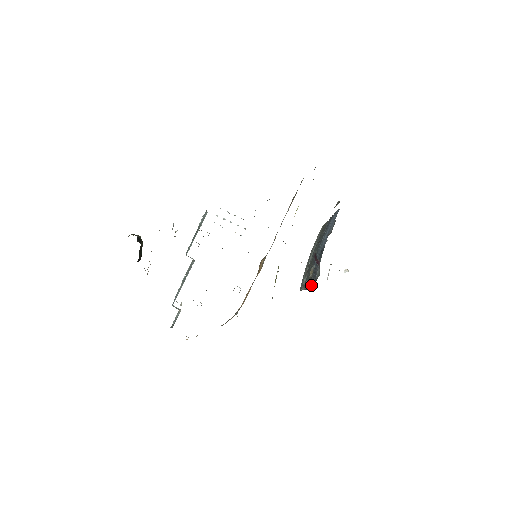
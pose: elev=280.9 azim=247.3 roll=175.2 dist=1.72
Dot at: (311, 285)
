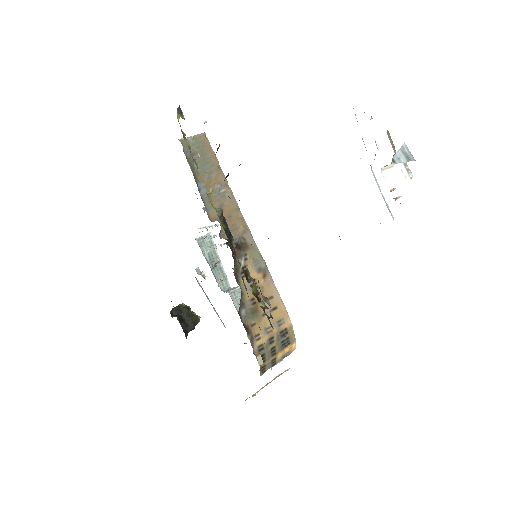
Dot at: occluded
